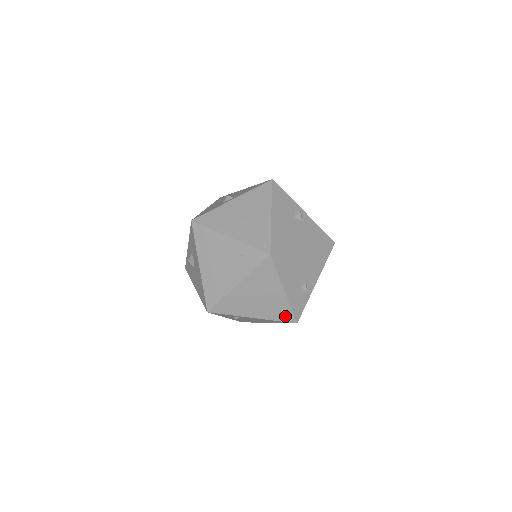
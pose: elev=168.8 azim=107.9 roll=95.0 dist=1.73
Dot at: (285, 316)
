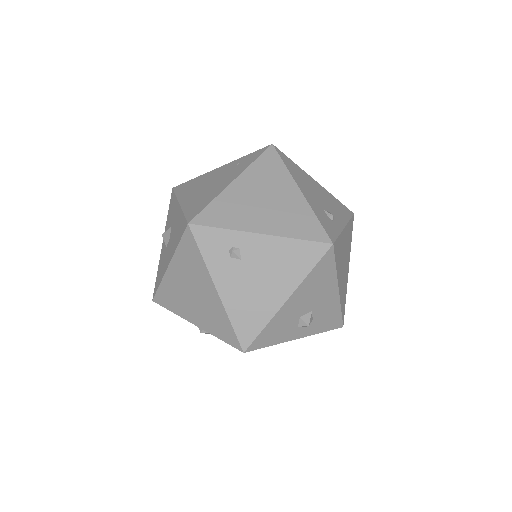
Dot at: (311, 231)
